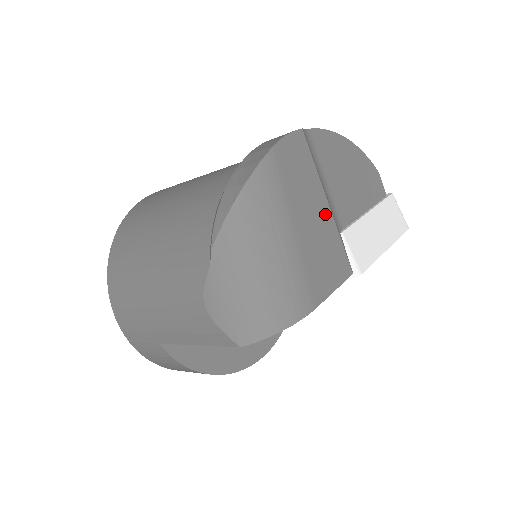
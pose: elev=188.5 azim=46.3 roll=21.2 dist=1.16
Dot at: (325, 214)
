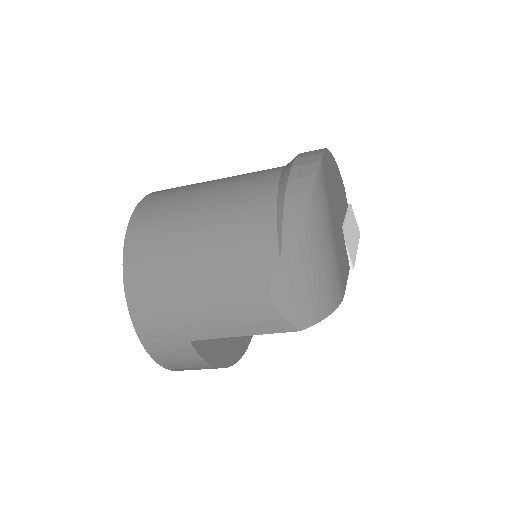
Dot at: (339, 219)
